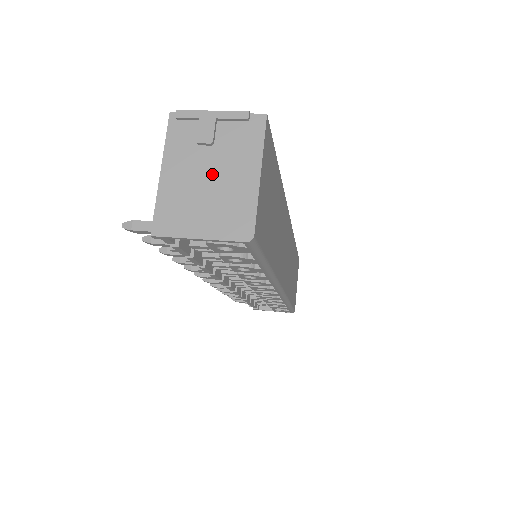
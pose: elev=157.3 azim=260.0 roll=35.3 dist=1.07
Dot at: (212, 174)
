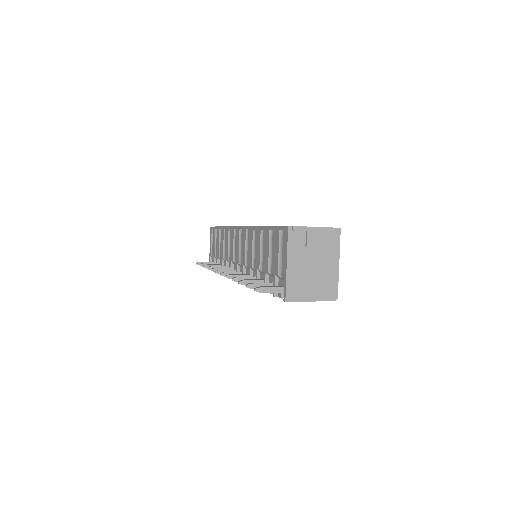
Dot at: (315, 264)
